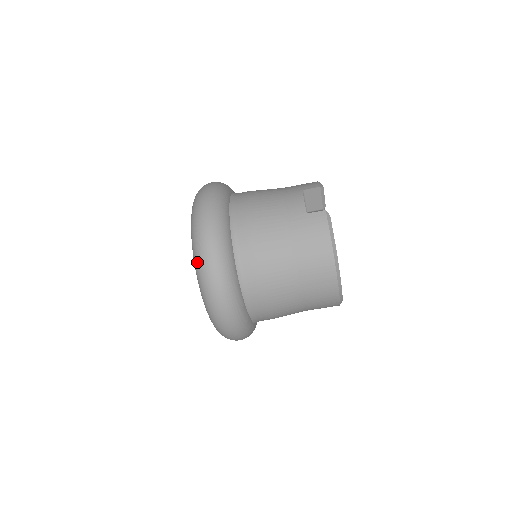
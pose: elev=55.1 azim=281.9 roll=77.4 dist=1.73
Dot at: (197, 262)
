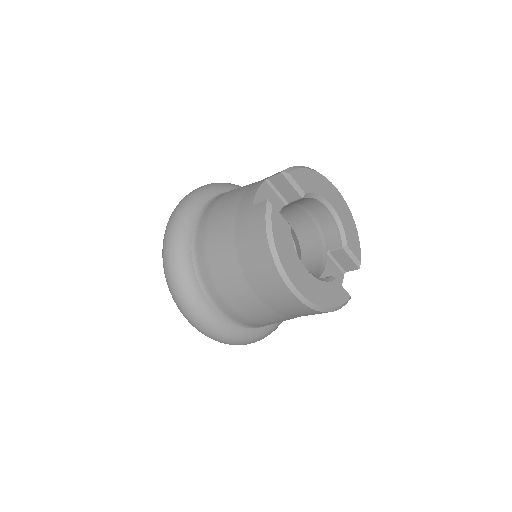
Dot at: occluded
